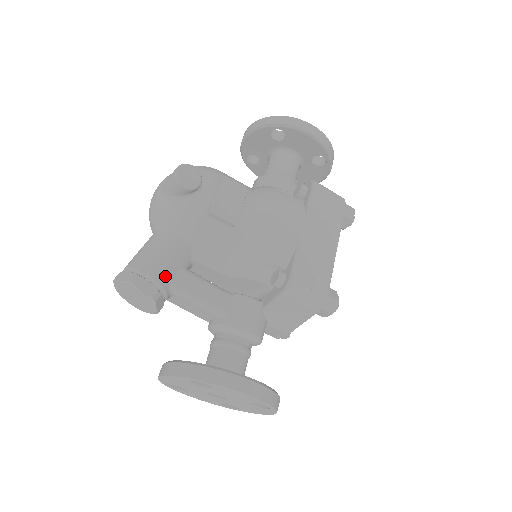
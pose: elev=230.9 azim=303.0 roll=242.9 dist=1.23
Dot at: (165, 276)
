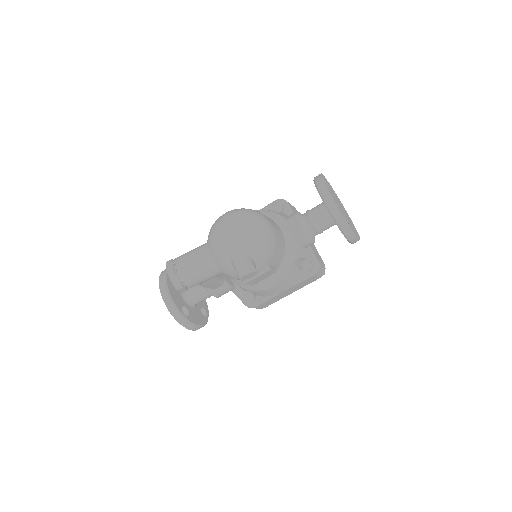
Dot at: occluded
